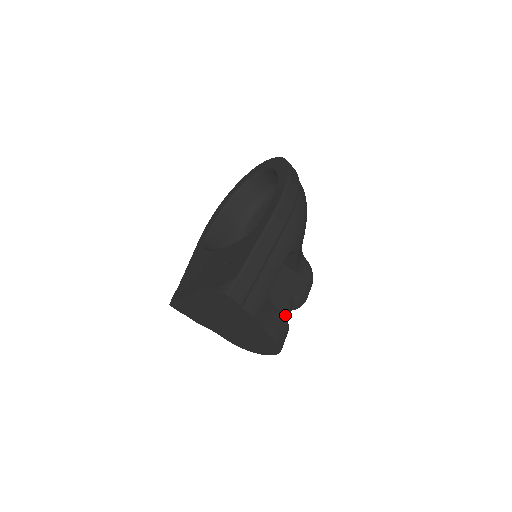
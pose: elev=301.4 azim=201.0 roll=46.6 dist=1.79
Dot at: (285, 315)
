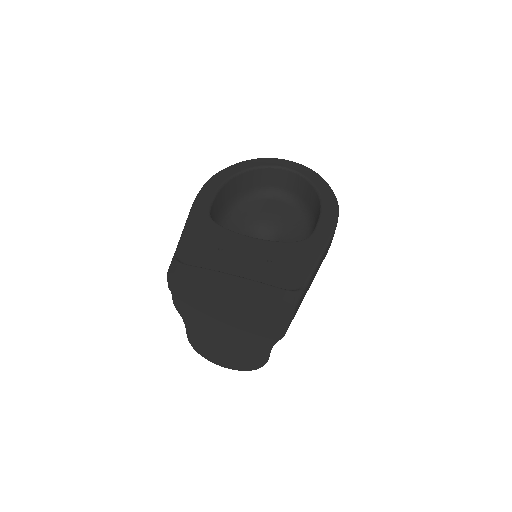
Dot at: occluded
